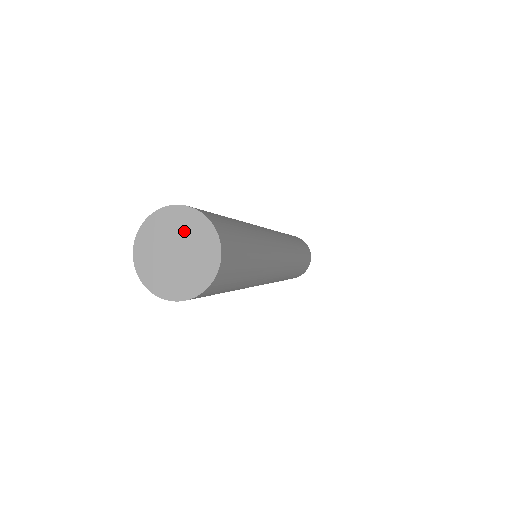
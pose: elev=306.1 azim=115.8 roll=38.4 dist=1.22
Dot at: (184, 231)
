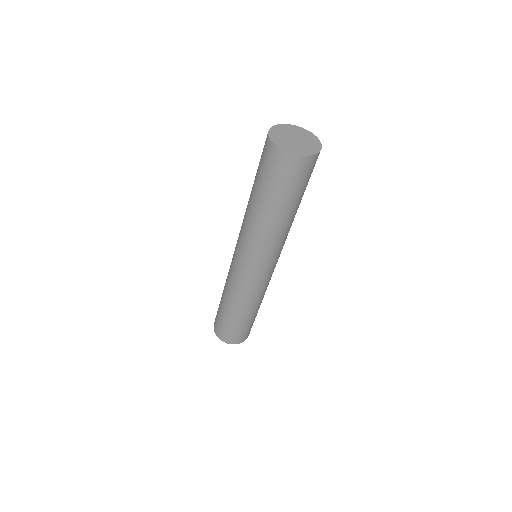
Dot at: (308, 140)
